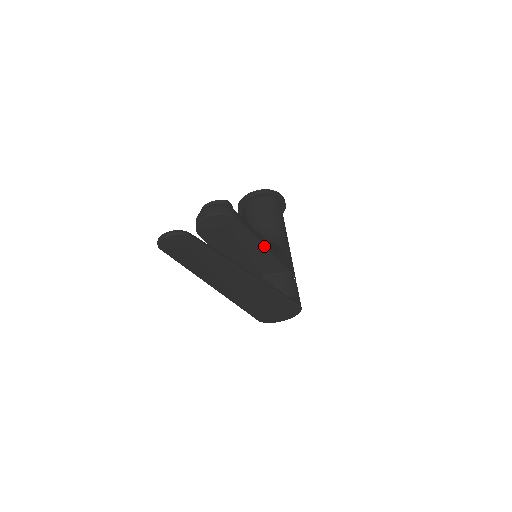
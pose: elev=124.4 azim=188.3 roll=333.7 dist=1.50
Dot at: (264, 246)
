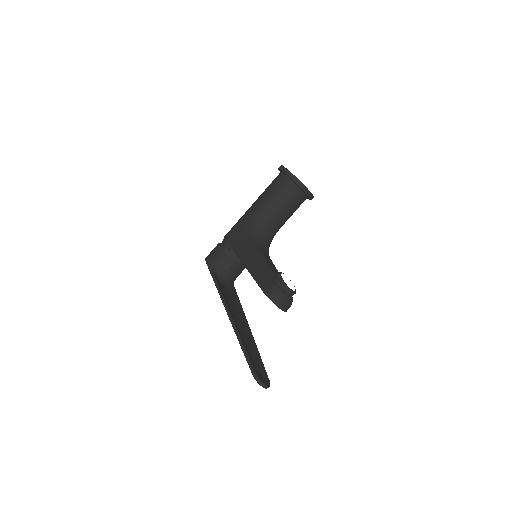
Dot at: occluded
